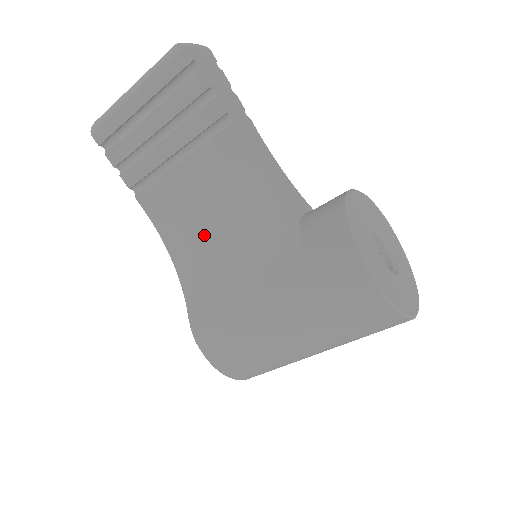
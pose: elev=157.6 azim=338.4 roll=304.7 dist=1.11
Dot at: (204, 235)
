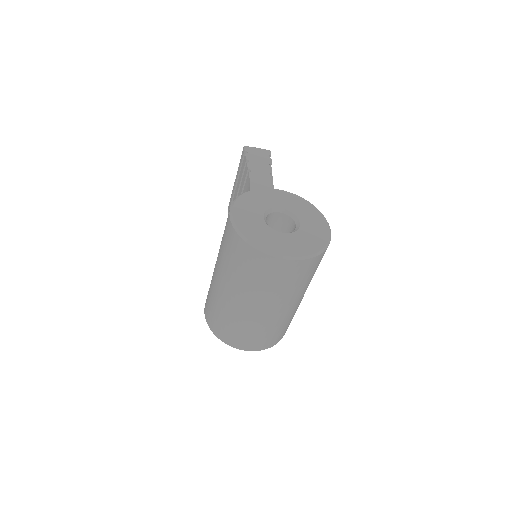
Dot at: occluded
